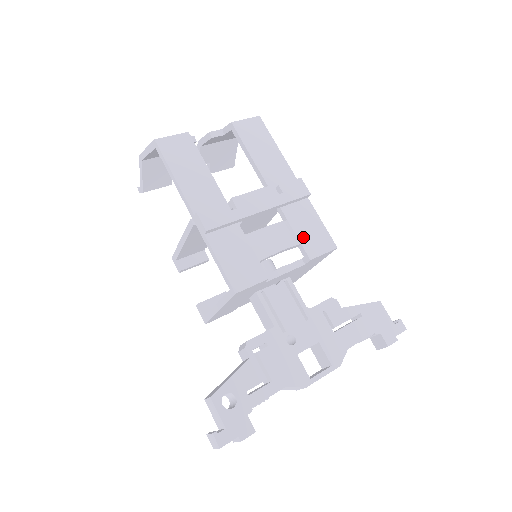
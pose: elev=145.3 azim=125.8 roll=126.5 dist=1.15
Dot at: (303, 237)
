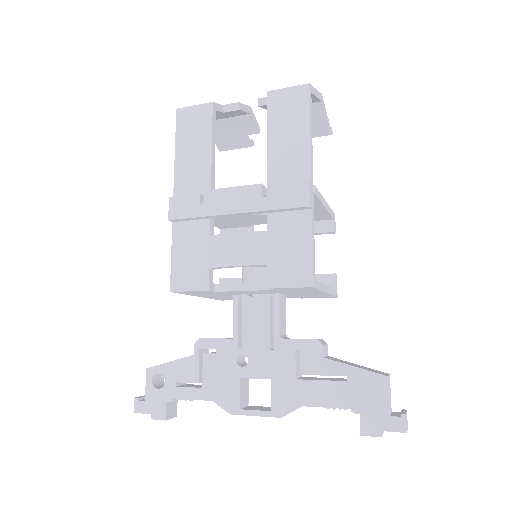
Dot at: (275, 258)
